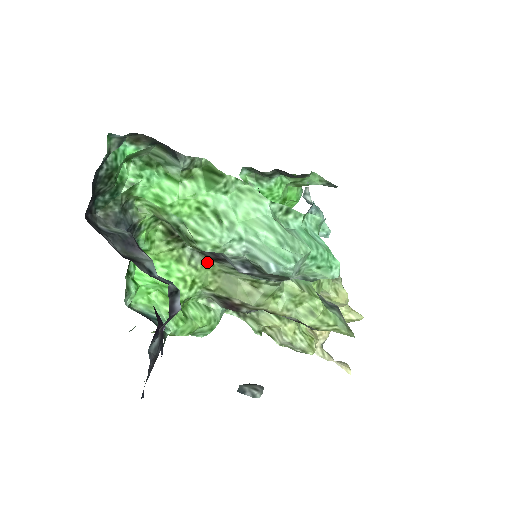
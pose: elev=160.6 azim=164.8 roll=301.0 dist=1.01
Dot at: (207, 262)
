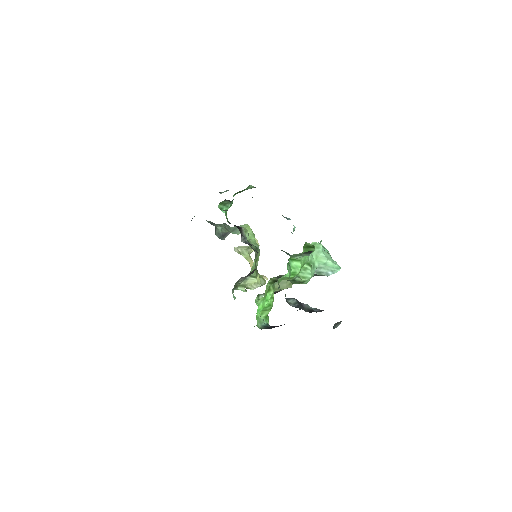
Dot at: occluded
